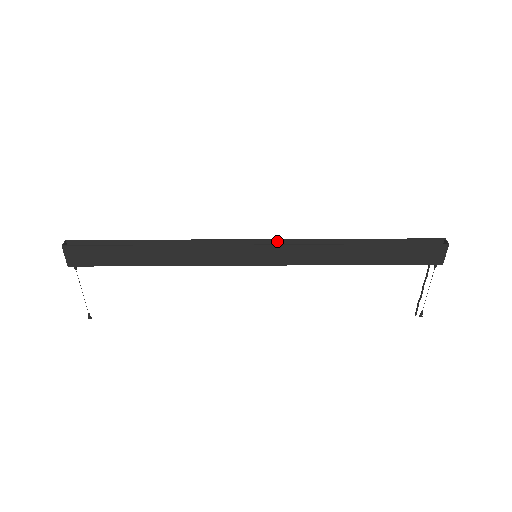
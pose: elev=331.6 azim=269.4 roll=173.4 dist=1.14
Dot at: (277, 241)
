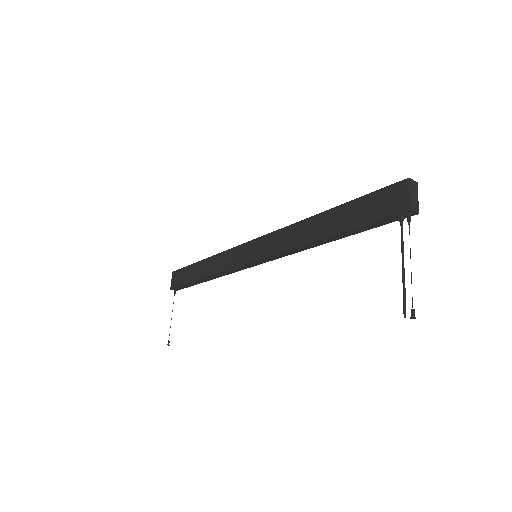
Dot at: occluded
